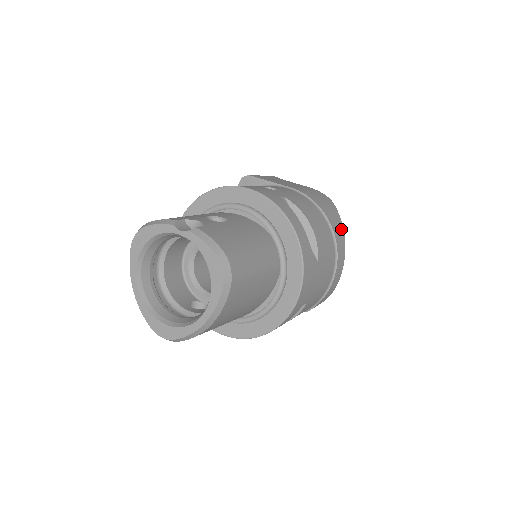
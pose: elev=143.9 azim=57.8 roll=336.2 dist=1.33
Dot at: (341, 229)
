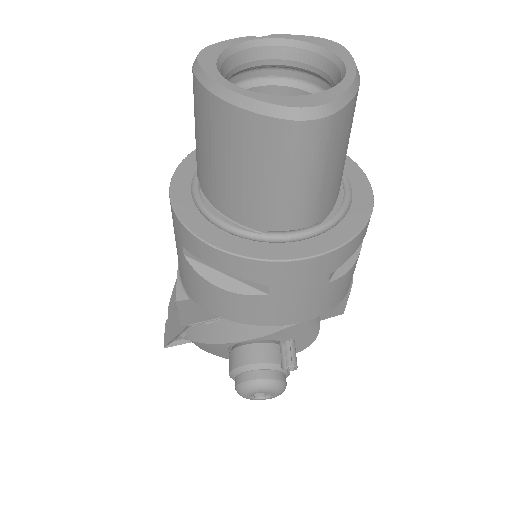
Dot at: occluded
